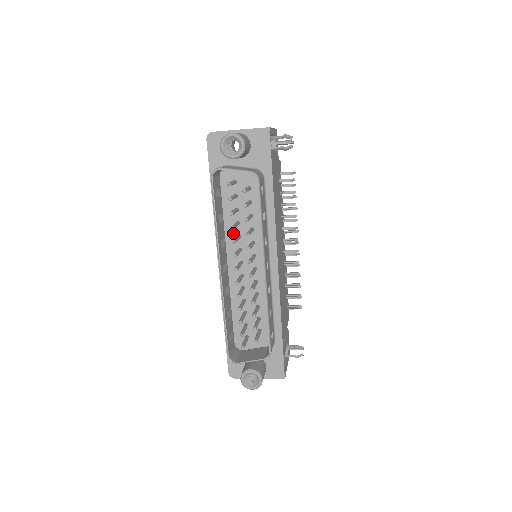
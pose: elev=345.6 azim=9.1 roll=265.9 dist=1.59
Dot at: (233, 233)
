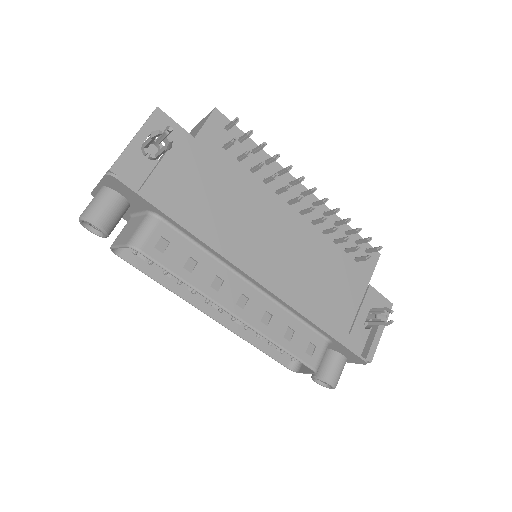
Dot at: occluded
